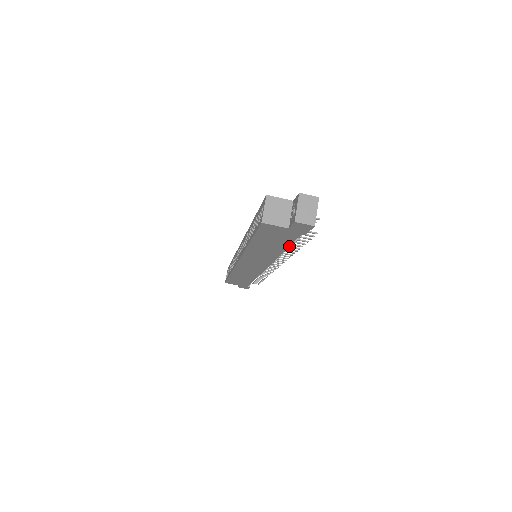
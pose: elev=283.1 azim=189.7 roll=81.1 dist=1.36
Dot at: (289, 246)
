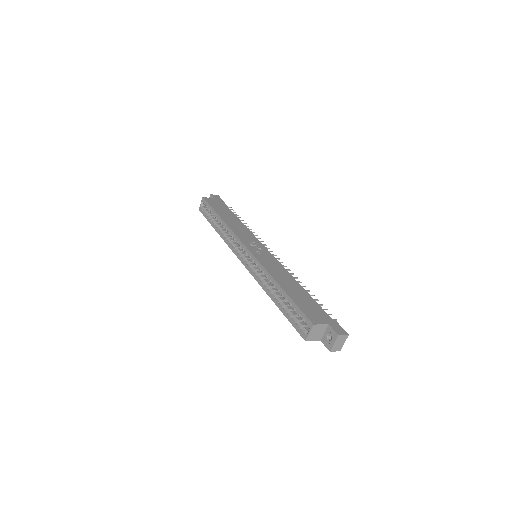
Dot at: occluded
